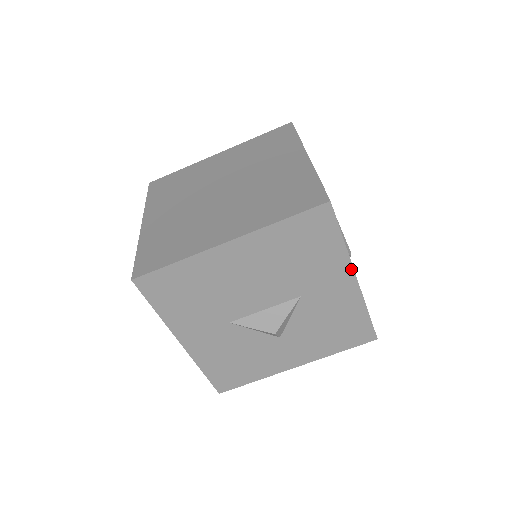
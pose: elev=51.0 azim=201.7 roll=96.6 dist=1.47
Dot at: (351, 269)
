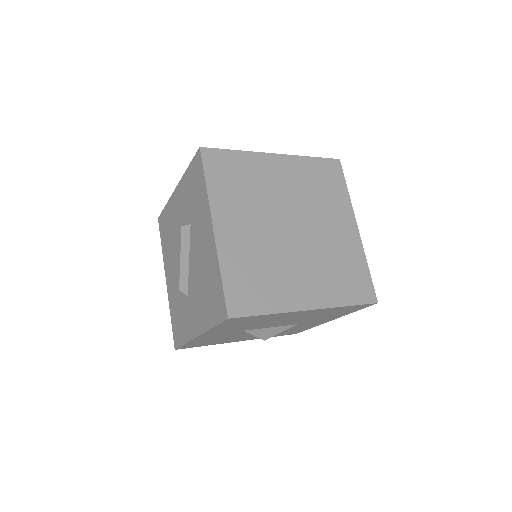
Dot at: occluded
